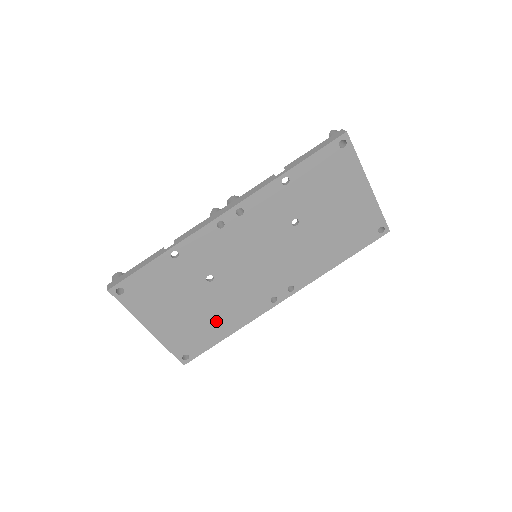
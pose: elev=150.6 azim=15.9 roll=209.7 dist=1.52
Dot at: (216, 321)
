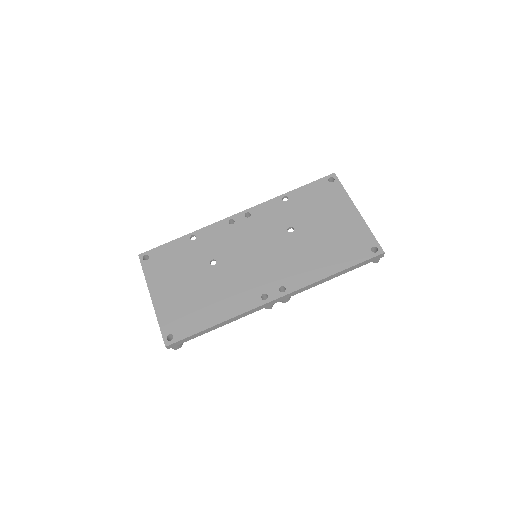
Dot at: (208, 305)
